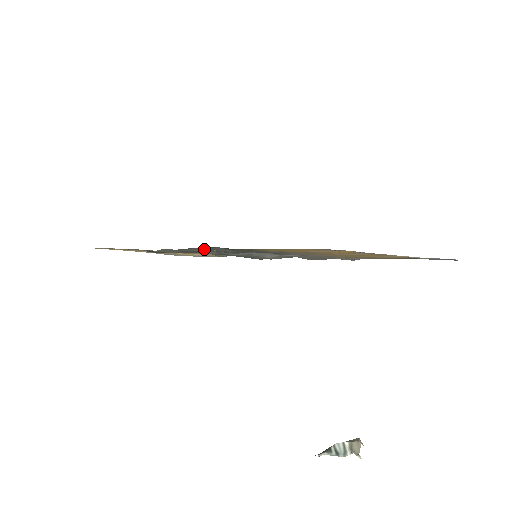
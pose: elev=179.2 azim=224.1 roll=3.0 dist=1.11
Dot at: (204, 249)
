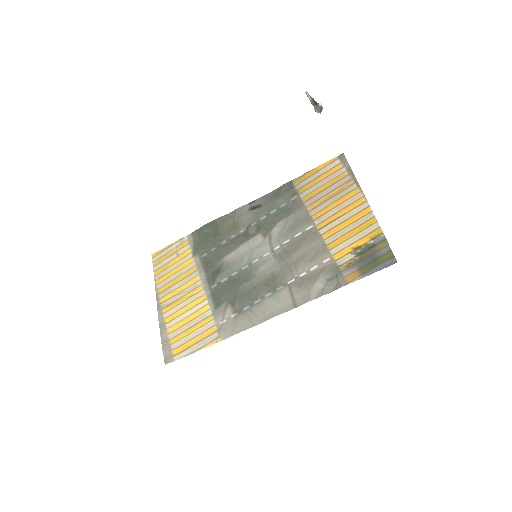
Dot at: (250, 214)
